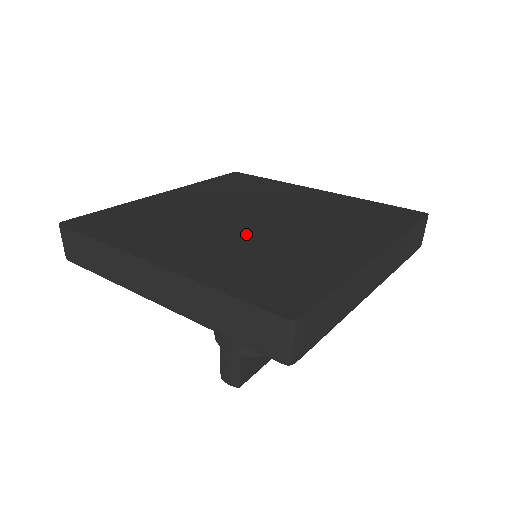
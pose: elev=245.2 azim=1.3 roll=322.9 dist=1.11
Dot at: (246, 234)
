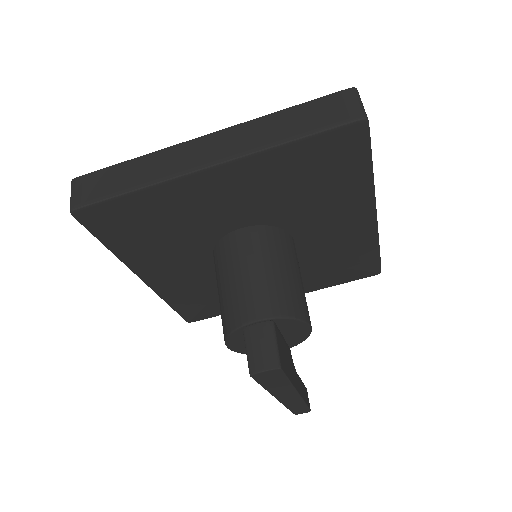
Dot at: occluded
